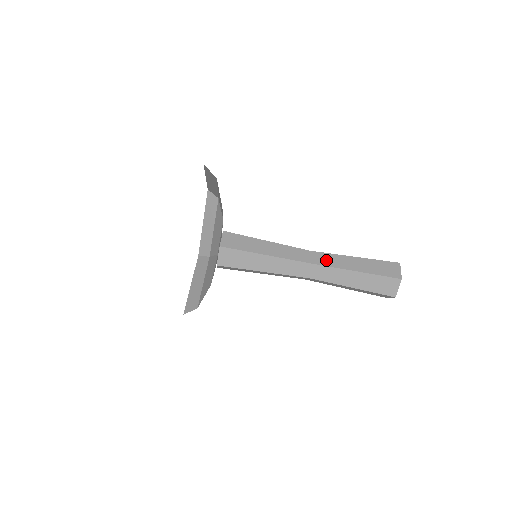
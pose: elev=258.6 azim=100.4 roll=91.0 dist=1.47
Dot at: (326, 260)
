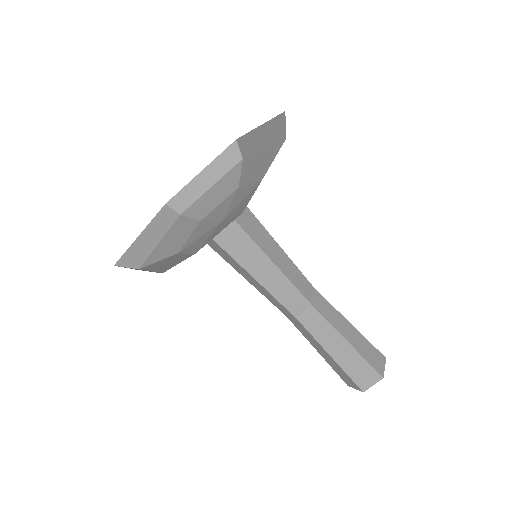
Dot at: (315, 325)
